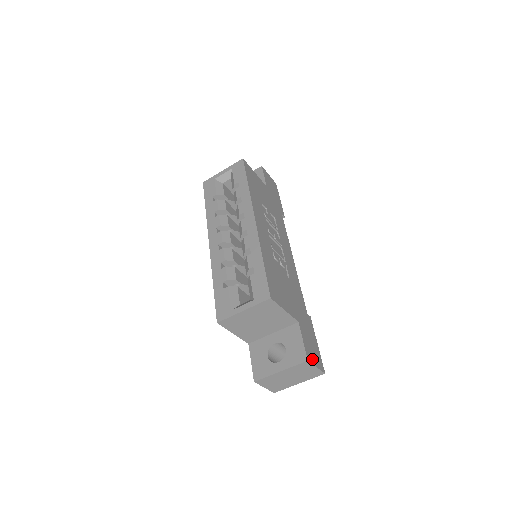
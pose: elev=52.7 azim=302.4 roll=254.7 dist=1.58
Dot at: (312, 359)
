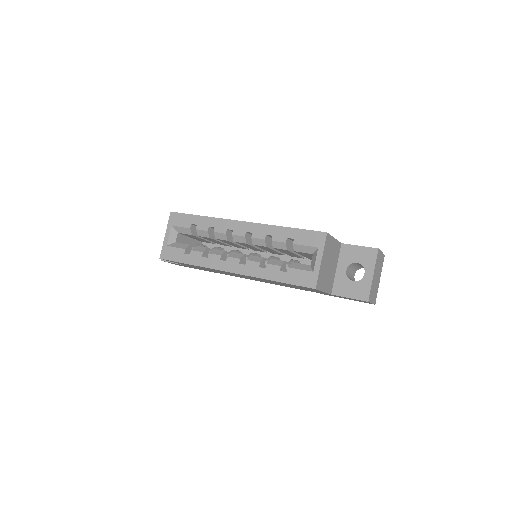
Dot at: occluded
